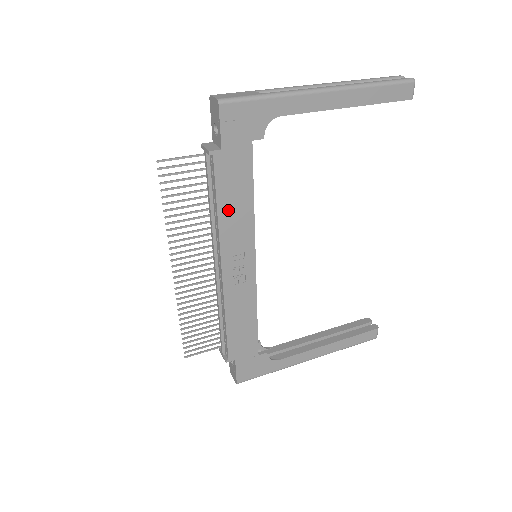
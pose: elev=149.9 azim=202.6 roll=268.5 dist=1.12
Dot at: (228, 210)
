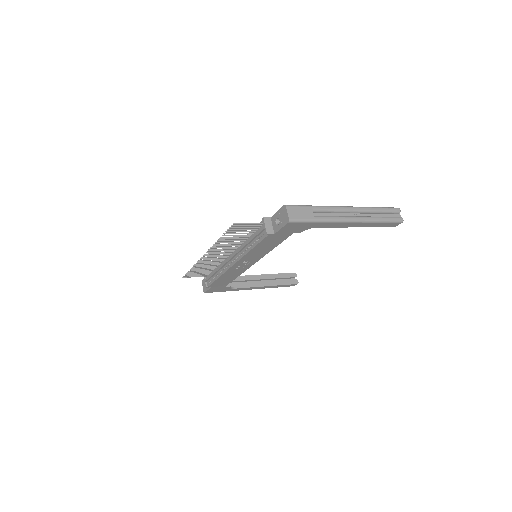
Dot at: (257, 250)
